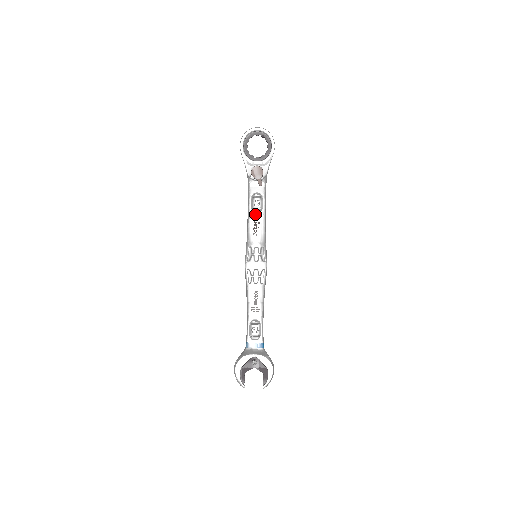
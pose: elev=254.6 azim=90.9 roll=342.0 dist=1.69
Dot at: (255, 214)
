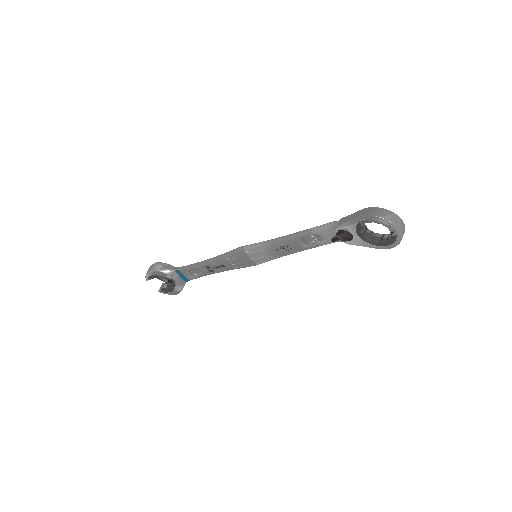
Dot at: (297, 243)
